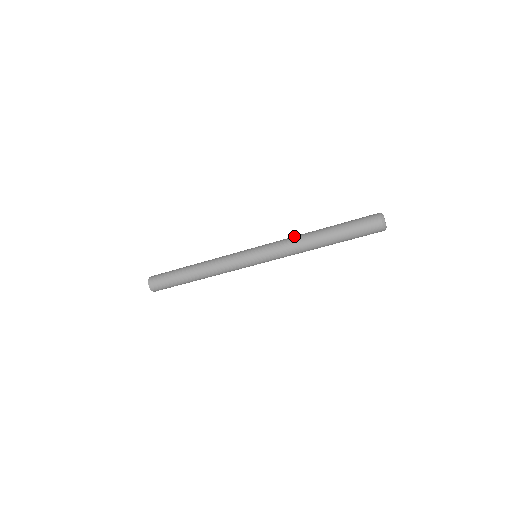
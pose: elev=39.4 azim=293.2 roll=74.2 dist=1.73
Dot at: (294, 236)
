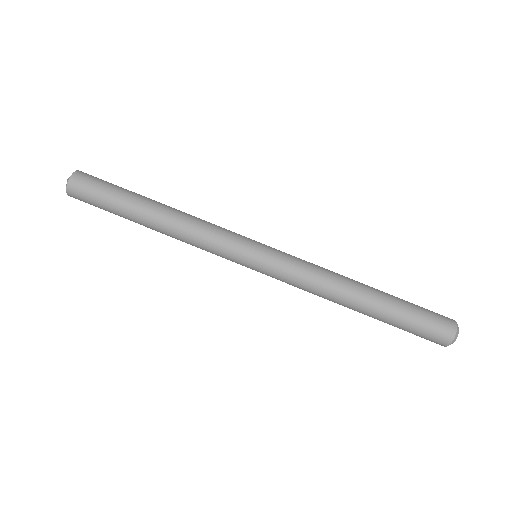
Dot at: occluded
